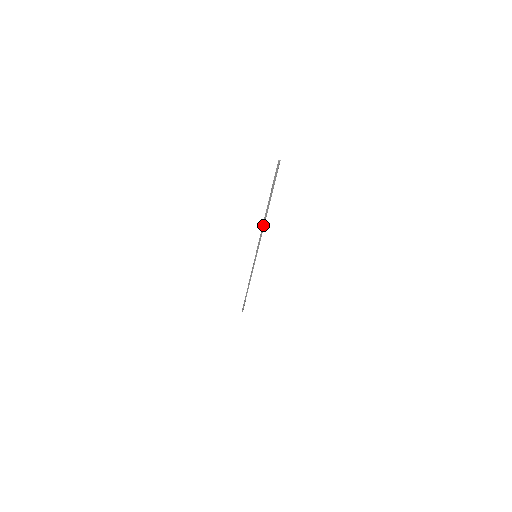
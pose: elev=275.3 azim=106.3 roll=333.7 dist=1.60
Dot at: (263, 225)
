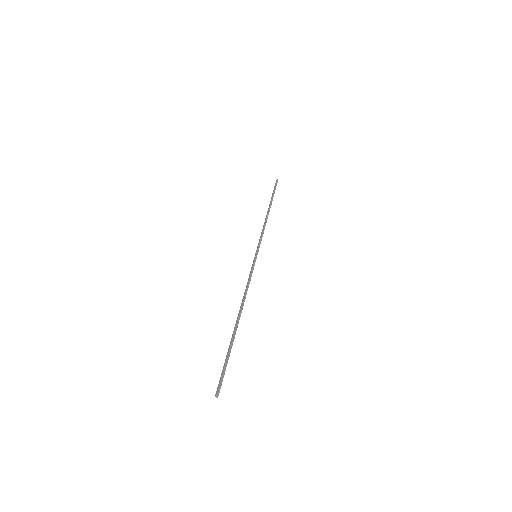
Dot at: (243, 300)
